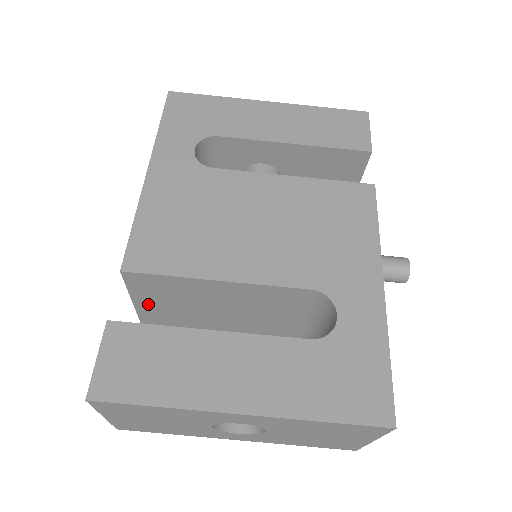
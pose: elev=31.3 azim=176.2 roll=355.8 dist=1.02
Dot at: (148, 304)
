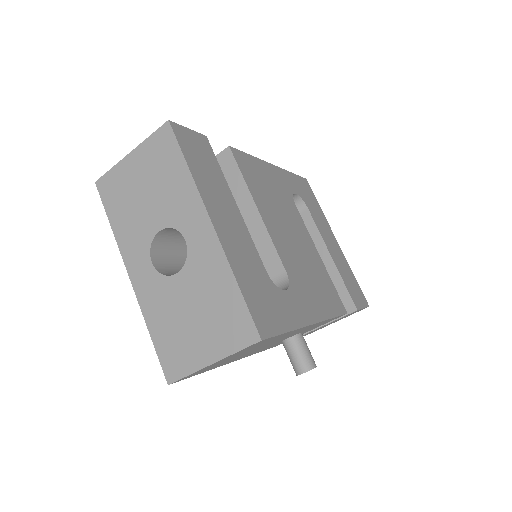
Dot at: occluded
